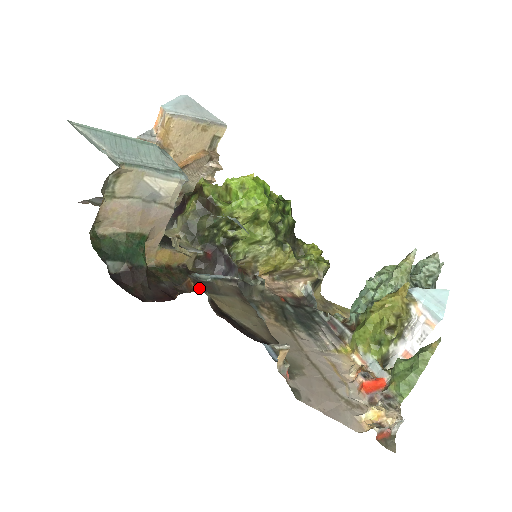
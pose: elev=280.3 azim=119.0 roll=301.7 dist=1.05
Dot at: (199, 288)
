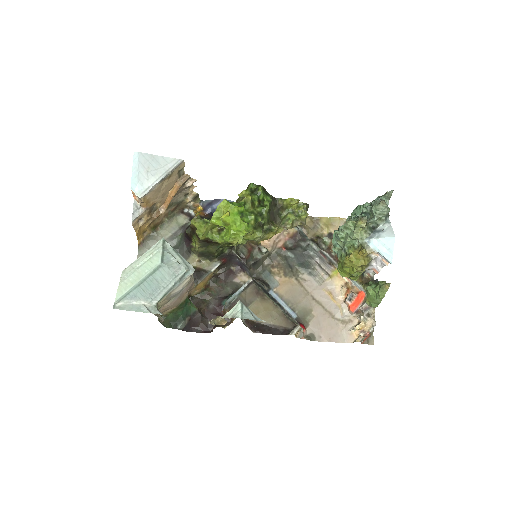
Dot at: occluded
